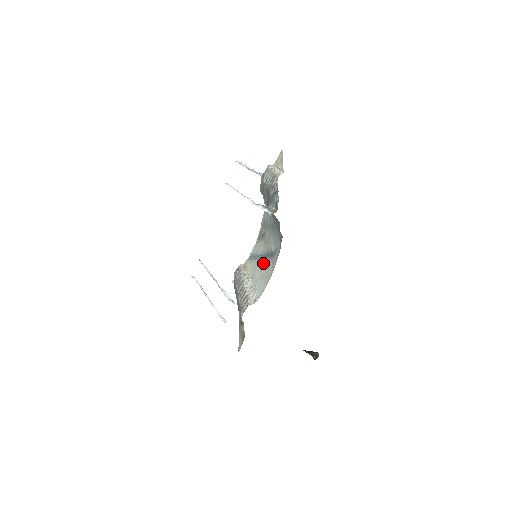
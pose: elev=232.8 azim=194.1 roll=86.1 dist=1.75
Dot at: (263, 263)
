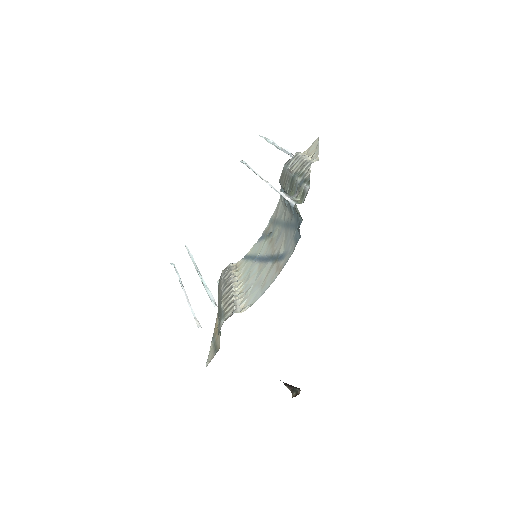
Dot at: (263, 266)
